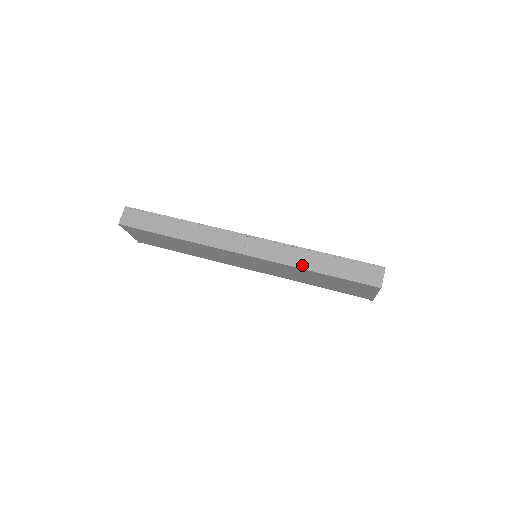
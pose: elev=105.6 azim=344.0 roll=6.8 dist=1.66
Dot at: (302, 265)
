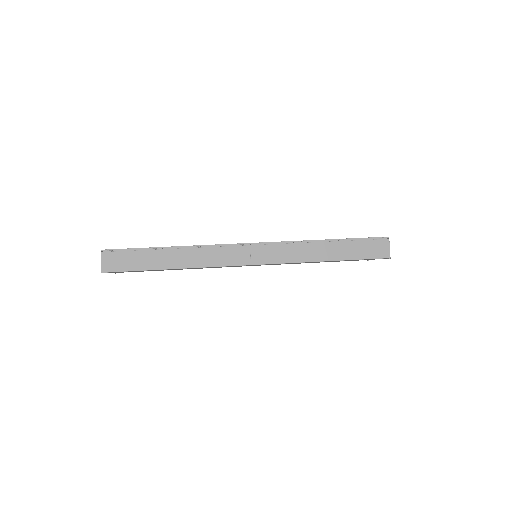
Dot at: (313, 258)
